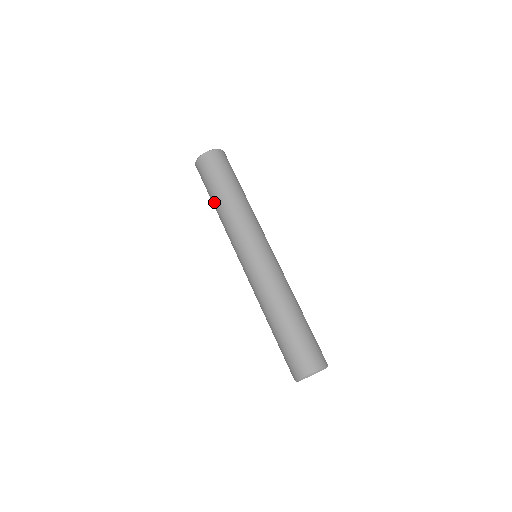
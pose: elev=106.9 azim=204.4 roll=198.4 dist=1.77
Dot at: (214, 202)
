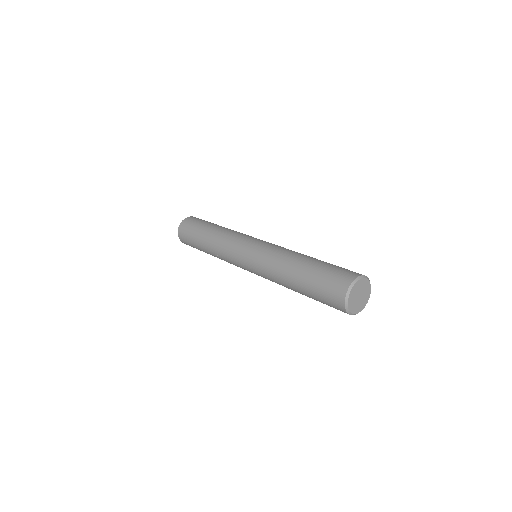
Dot at: (203, 245)
